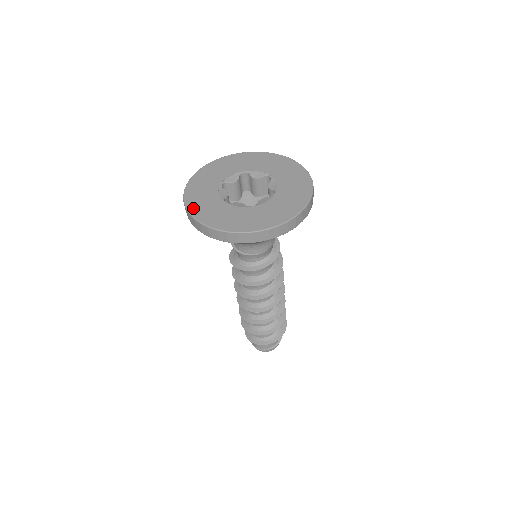
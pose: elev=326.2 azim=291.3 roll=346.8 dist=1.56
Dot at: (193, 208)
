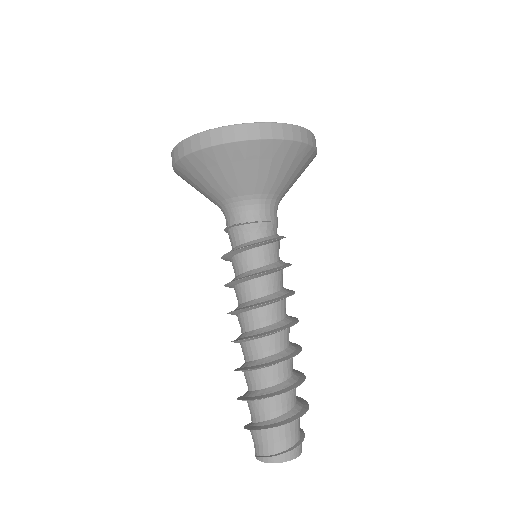
Dot at: occluded
